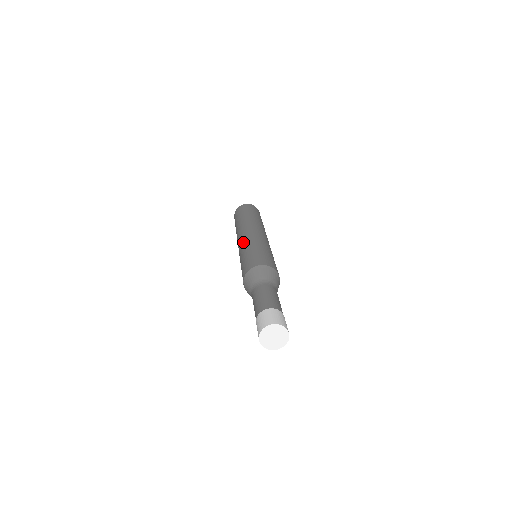
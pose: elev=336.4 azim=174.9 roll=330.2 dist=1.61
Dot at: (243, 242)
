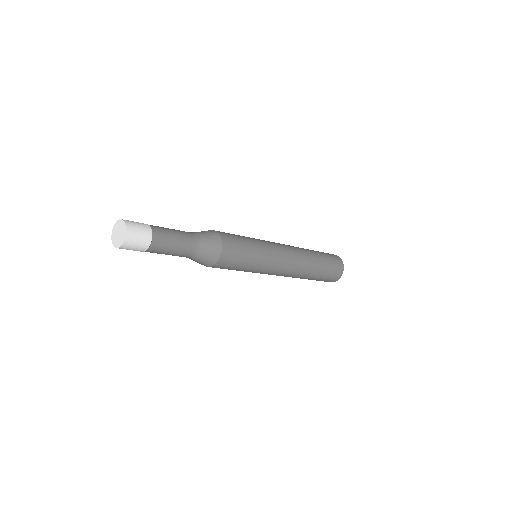
Dot at: occluded
